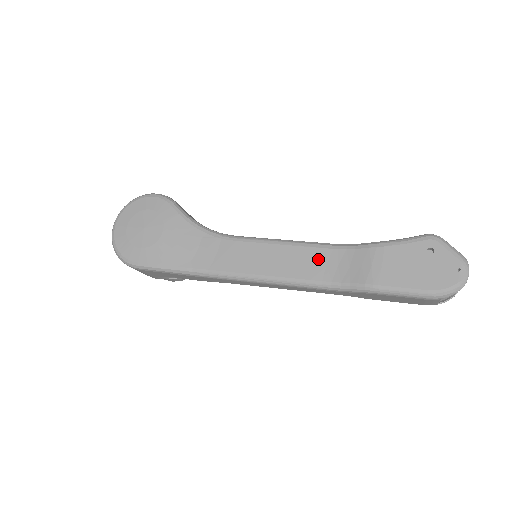
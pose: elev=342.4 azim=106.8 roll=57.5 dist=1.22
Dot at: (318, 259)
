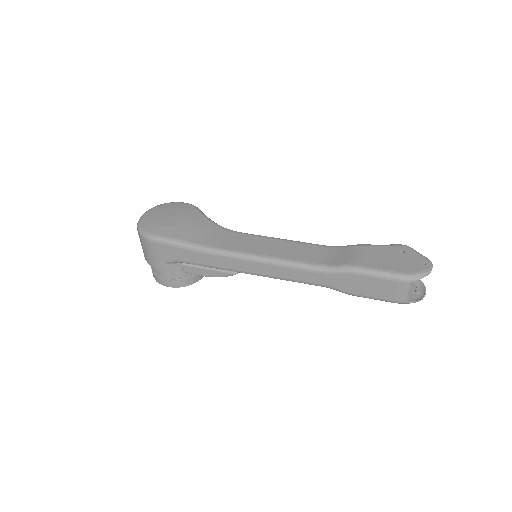
Dot at: (311, 250)
